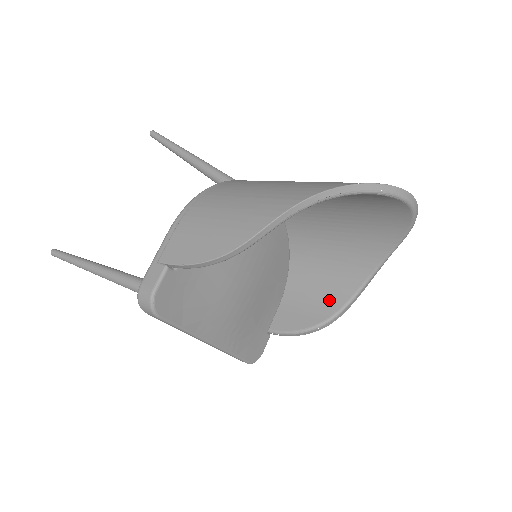
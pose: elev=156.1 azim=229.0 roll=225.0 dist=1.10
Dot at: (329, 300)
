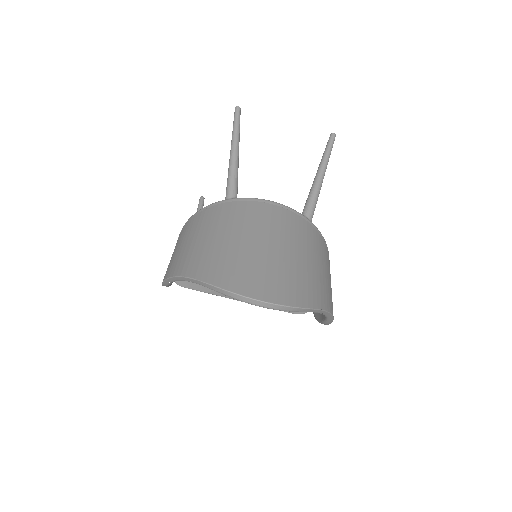
Dot at: occluded
